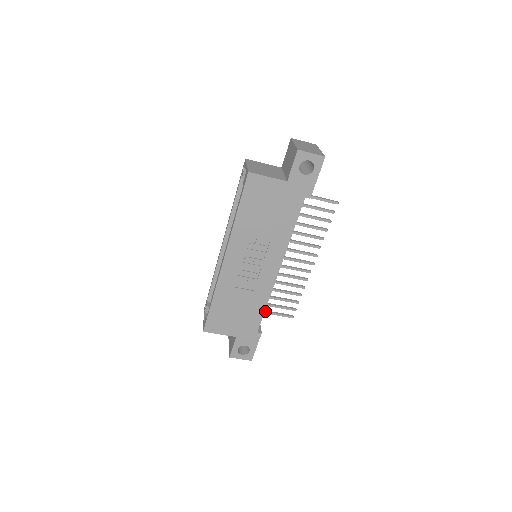
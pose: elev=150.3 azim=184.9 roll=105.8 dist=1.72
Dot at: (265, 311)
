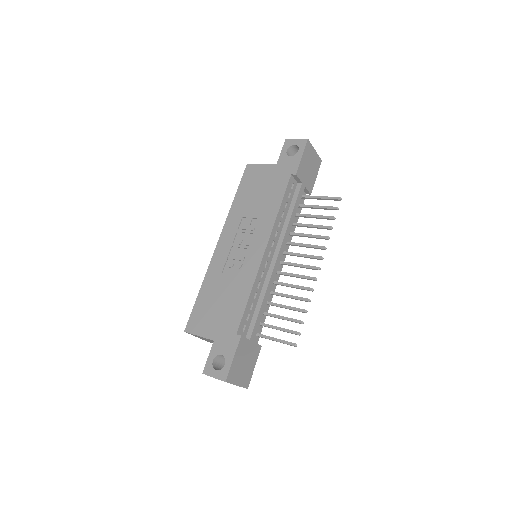
Dot at: (264, 335)
